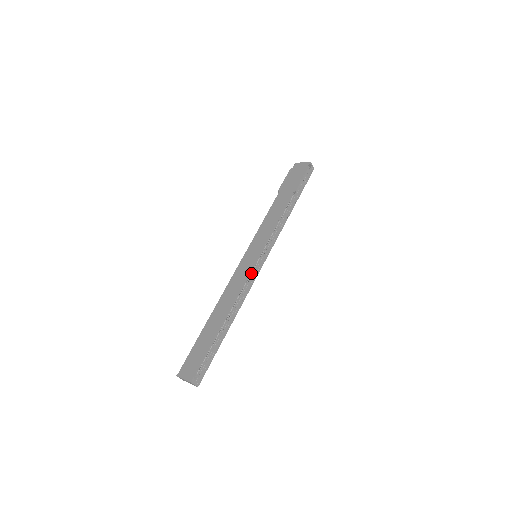
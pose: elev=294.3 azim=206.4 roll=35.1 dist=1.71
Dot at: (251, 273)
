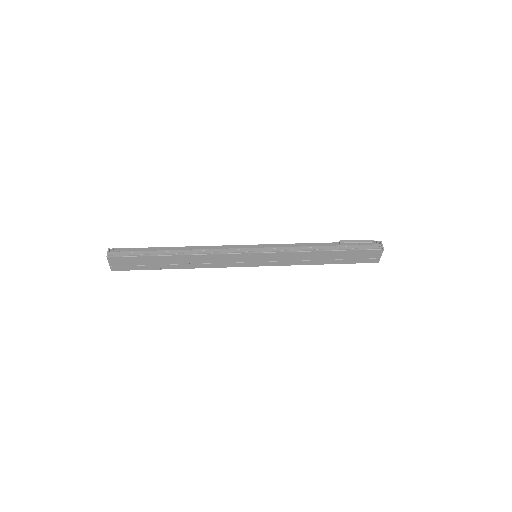
Dot at: occluded
